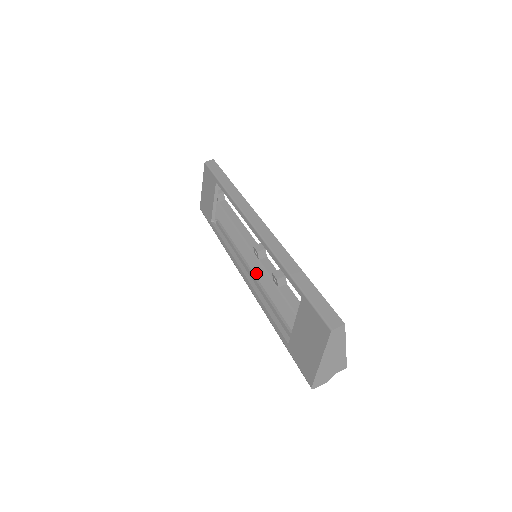
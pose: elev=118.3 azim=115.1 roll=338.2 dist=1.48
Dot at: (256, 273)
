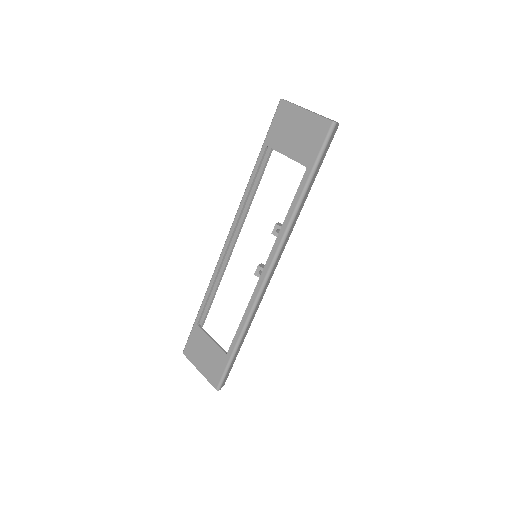
Dot at: occluded
